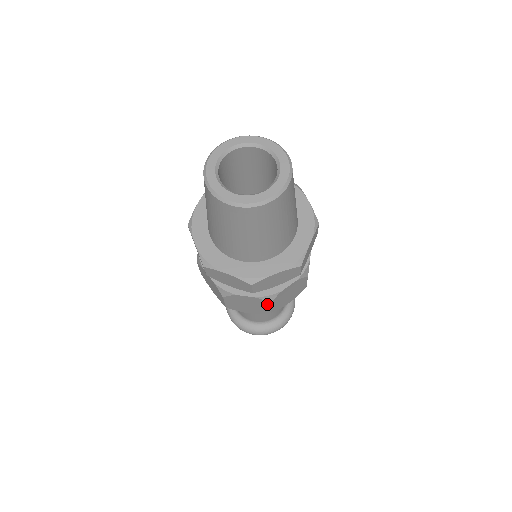
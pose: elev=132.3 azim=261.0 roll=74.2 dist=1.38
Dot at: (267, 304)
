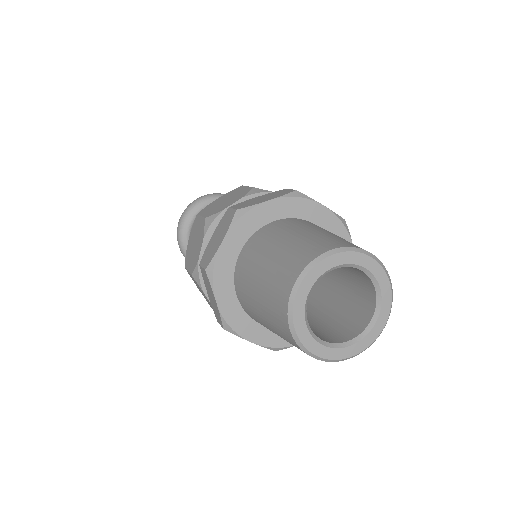
Dot at: occluded
